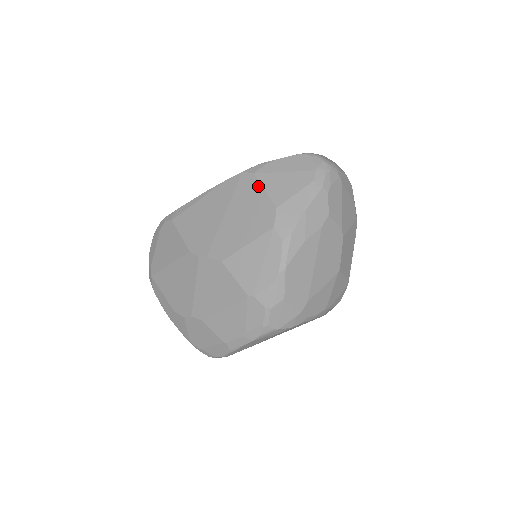
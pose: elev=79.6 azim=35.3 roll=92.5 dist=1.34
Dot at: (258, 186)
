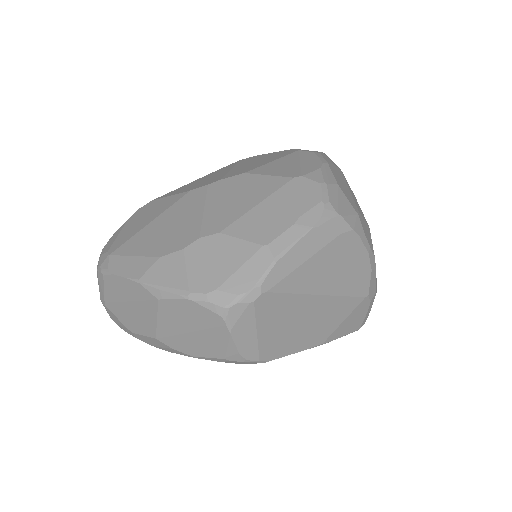
Dot at: (264, 154)
